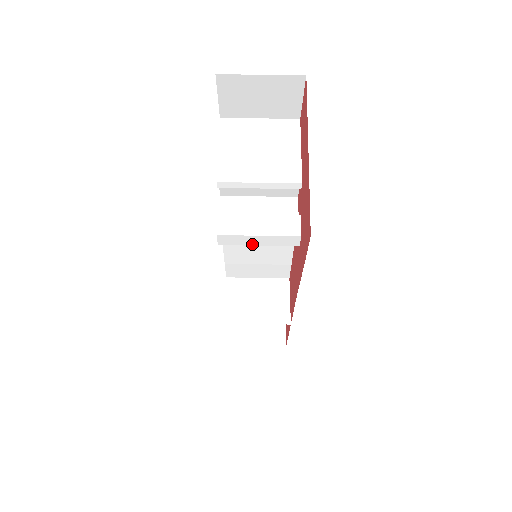
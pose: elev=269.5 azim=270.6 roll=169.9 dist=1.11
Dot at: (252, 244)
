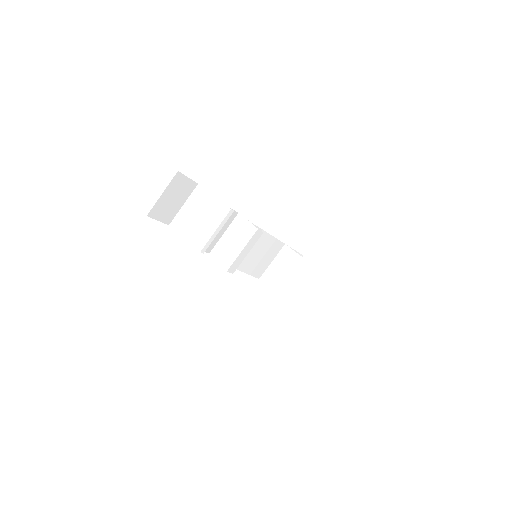
Dot at: (245, 256)
